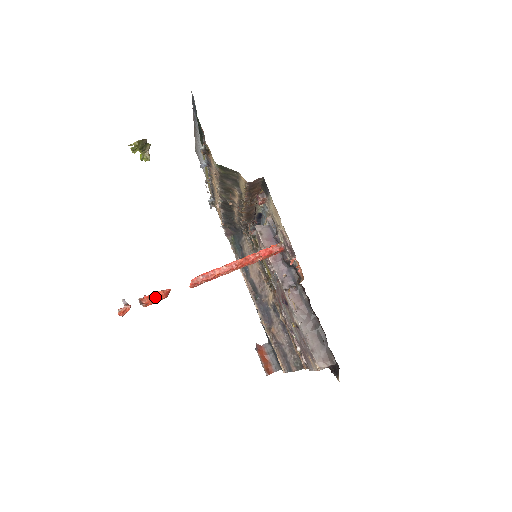
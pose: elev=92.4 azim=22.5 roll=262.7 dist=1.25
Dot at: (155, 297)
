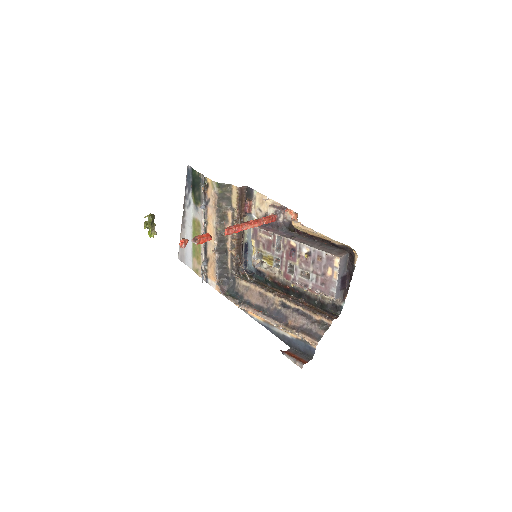
Dot at: (204, 235)
